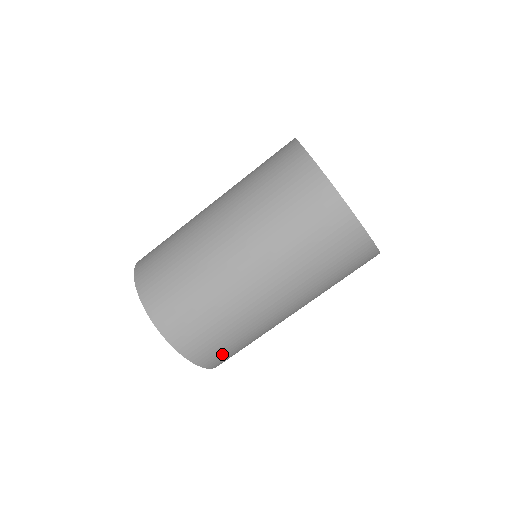
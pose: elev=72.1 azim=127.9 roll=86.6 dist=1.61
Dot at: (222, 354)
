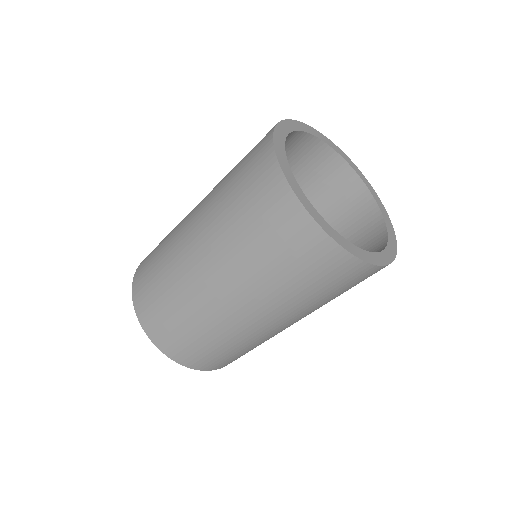
Dot at: (235, 359)
